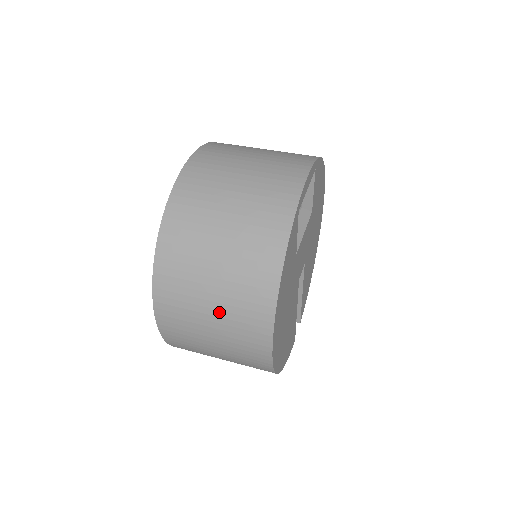
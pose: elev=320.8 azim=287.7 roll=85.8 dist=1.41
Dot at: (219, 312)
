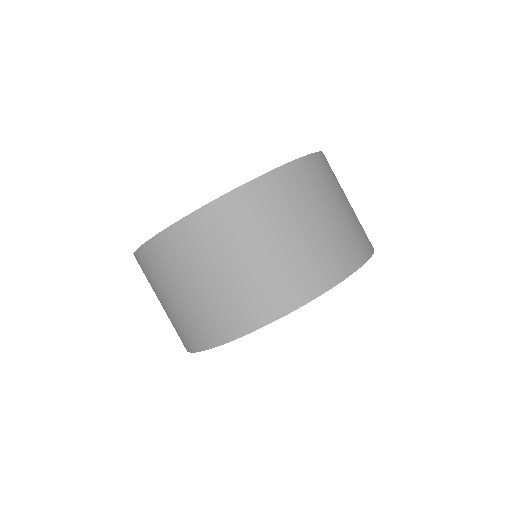
Dot at: occluded
